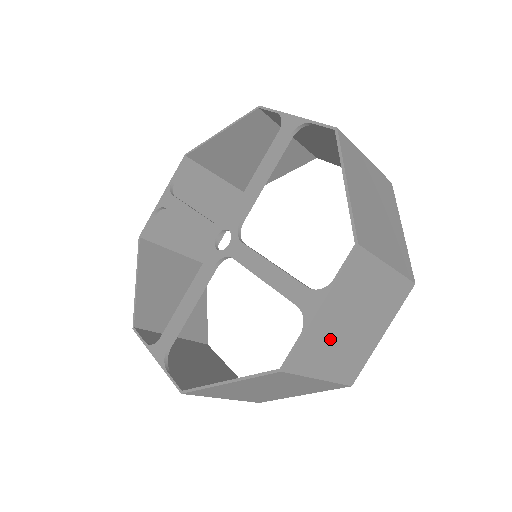
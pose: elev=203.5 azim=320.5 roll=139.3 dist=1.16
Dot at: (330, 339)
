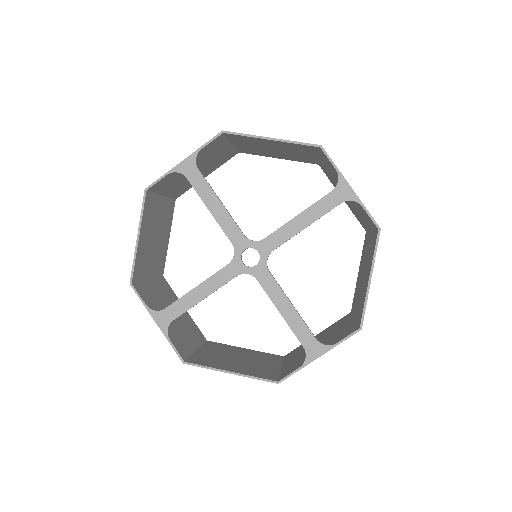
Dot at: occluded
